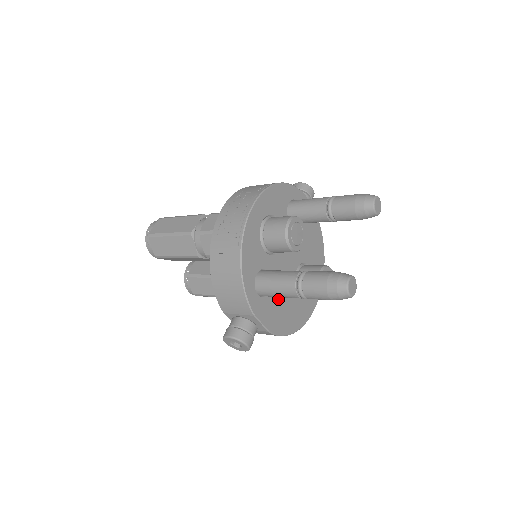
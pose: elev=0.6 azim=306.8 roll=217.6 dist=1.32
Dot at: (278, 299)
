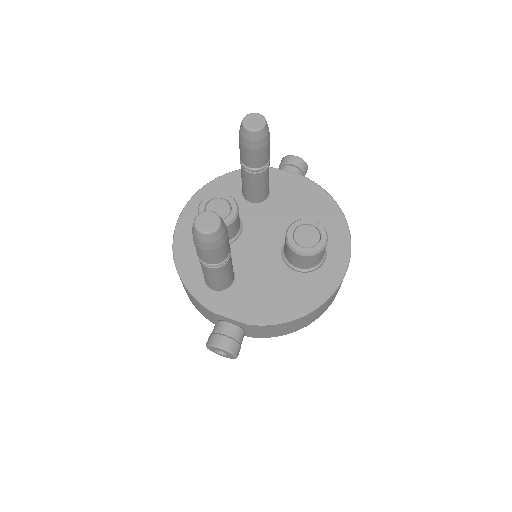
Dot at: (255, 285)
